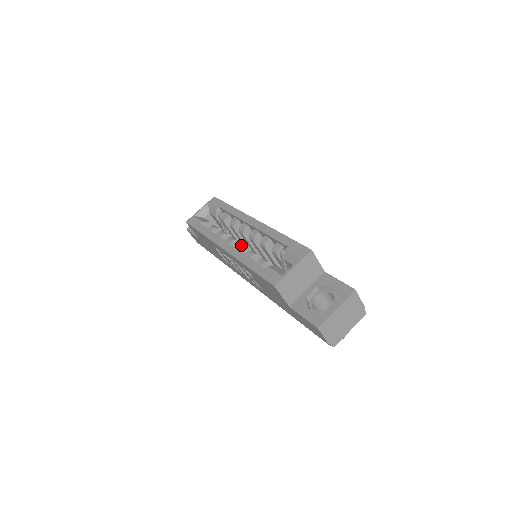
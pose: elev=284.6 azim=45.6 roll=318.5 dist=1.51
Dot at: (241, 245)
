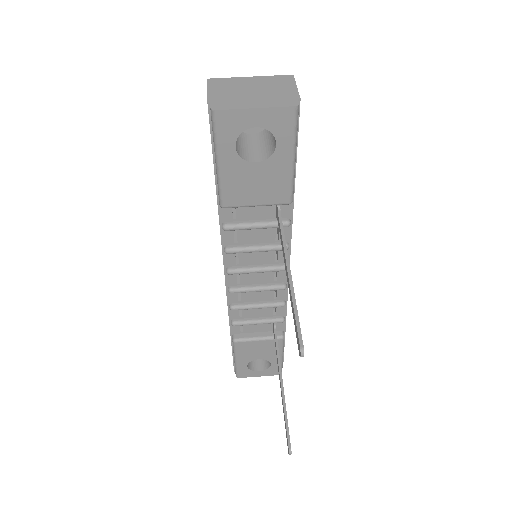
Dot at: occluded
